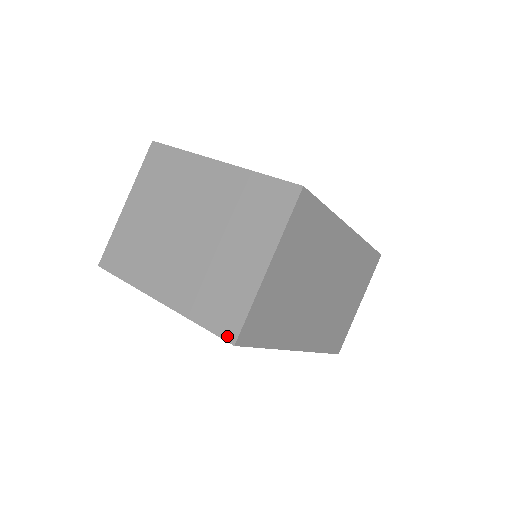
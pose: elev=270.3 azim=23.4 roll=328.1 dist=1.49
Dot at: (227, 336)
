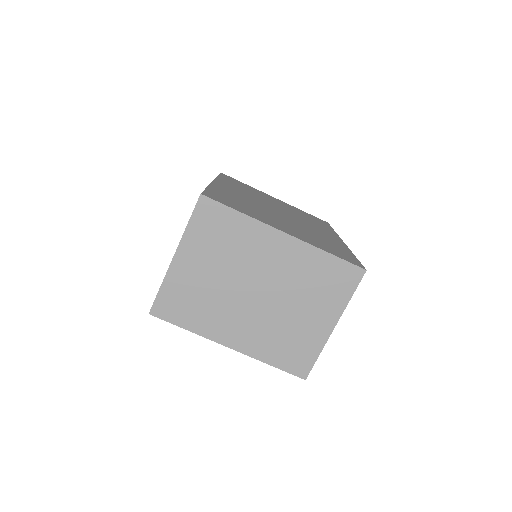
Dot at: (299, 374)
